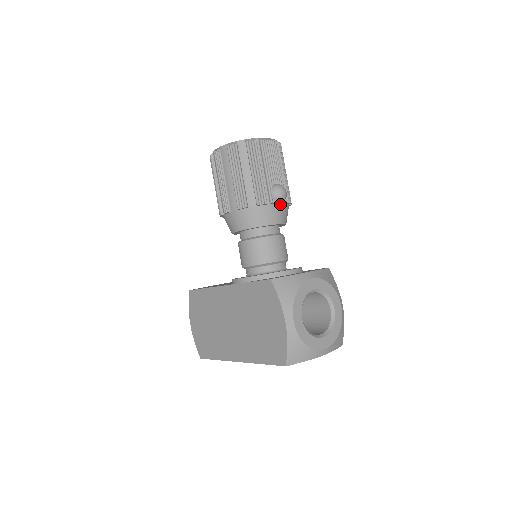
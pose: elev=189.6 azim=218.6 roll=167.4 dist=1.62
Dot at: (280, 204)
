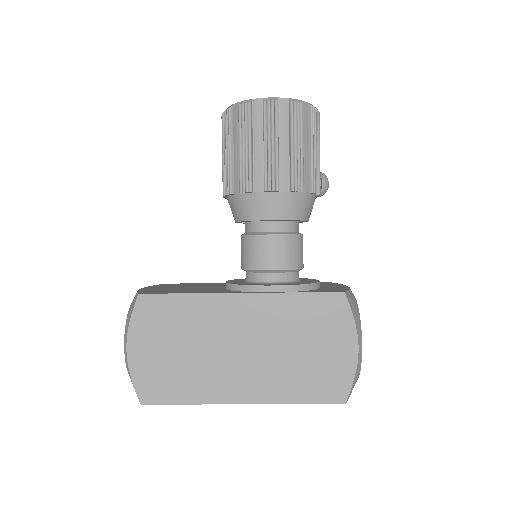
Dot at: occluded
